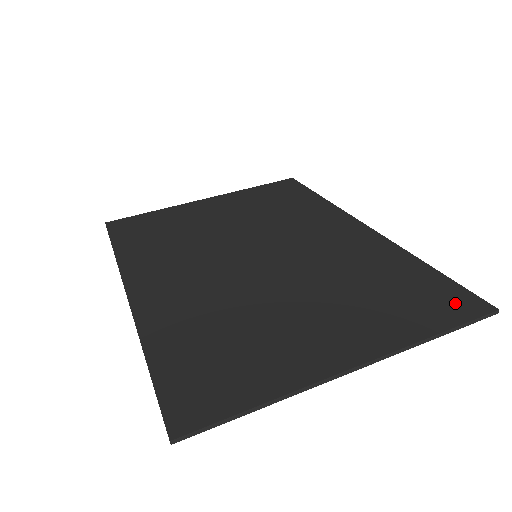
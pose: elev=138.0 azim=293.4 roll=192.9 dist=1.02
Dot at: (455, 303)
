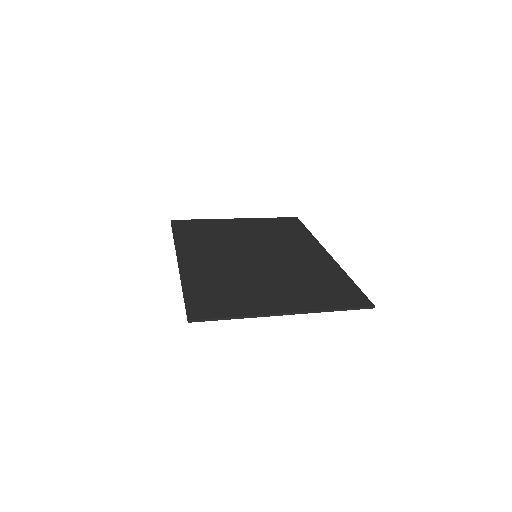
Dot at: (354, 299)
